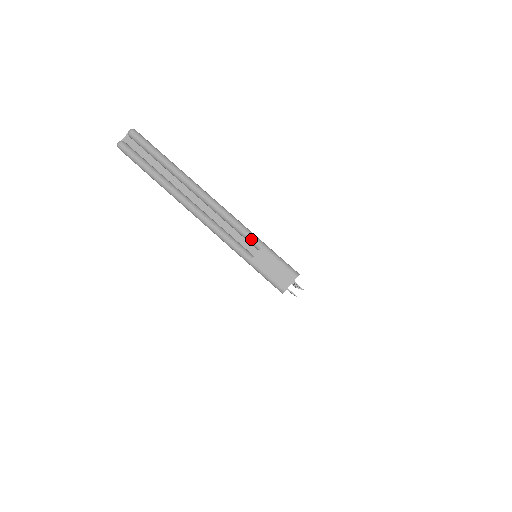
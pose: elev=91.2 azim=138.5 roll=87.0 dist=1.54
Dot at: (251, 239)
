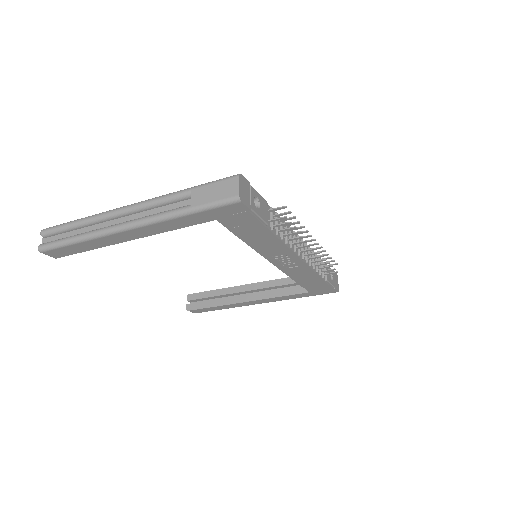
Dot at: (178, 195)
